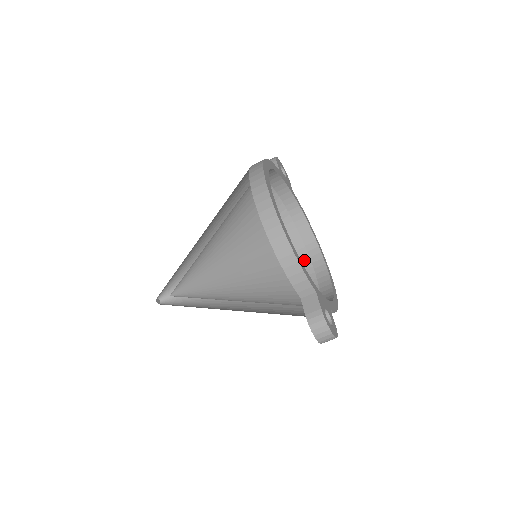
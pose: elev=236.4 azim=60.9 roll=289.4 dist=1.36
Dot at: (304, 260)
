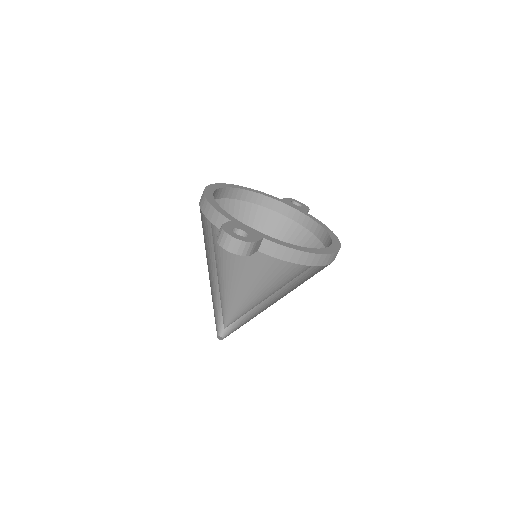
Dot at: occluded
